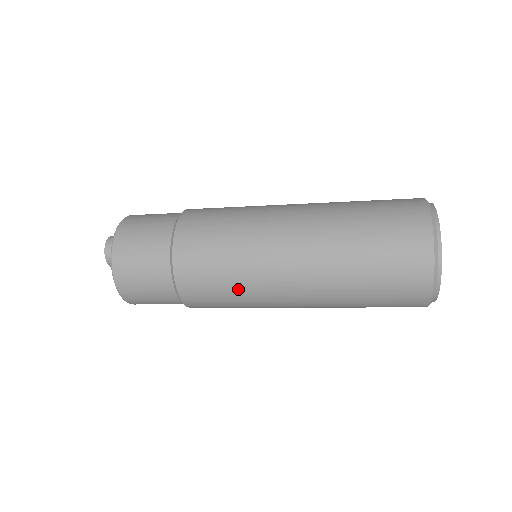
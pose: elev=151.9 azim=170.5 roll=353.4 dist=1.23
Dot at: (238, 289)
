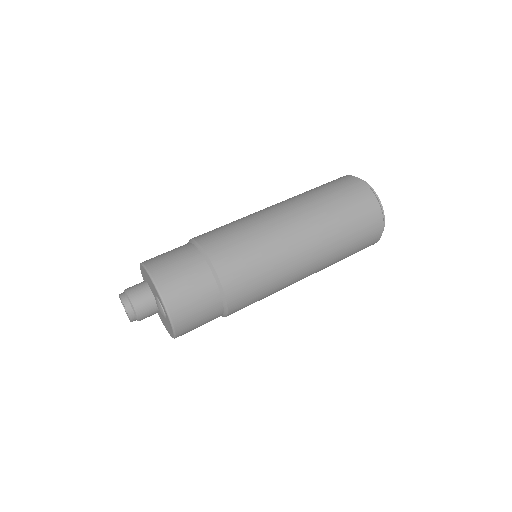
Dot at: (271, 273)
